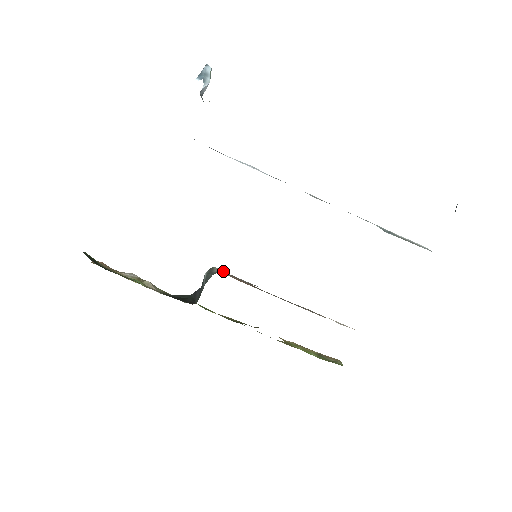
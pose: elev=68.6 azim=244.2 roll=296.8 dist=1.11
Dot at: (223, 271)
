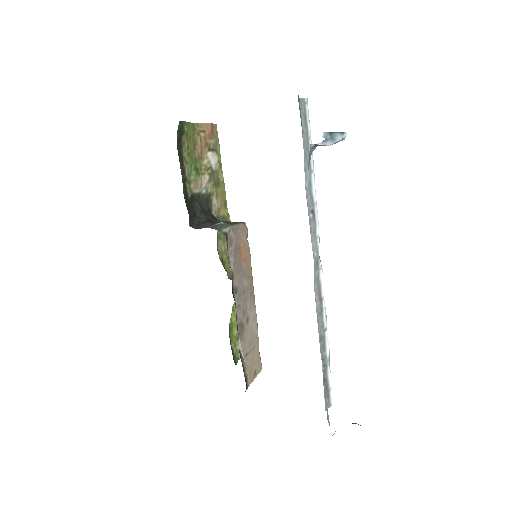
Dot at: (232, 235)
